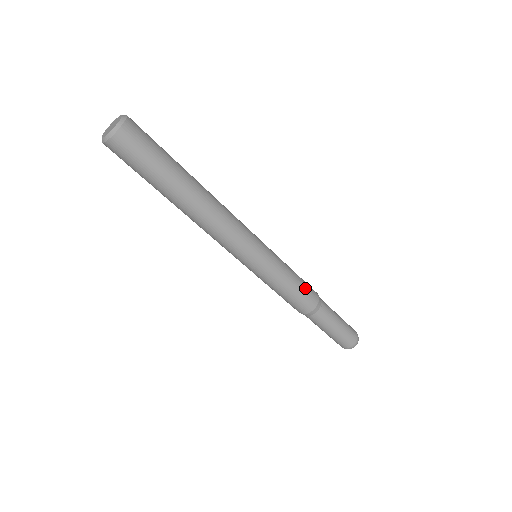
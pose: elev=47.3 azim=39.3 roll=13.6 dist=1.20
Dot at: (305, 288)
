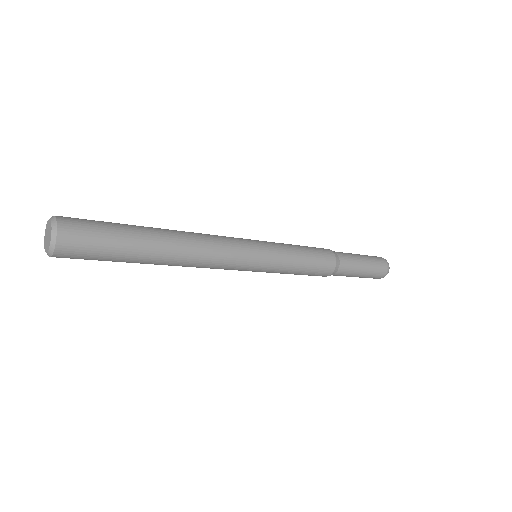
Dot at: (318, 258)
